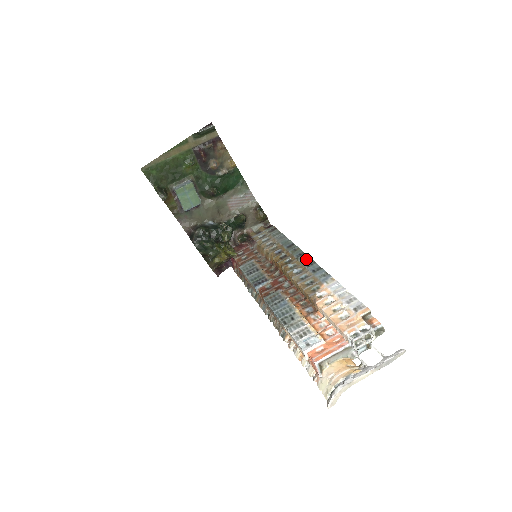
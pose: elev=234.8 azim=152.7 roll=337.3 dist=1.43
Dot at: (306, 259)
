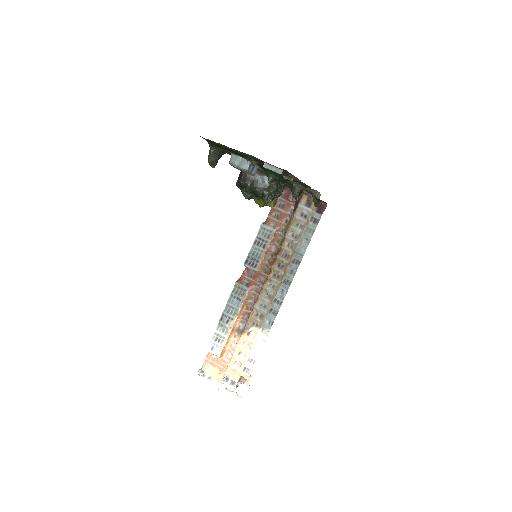
Dot at: (283, 293)
